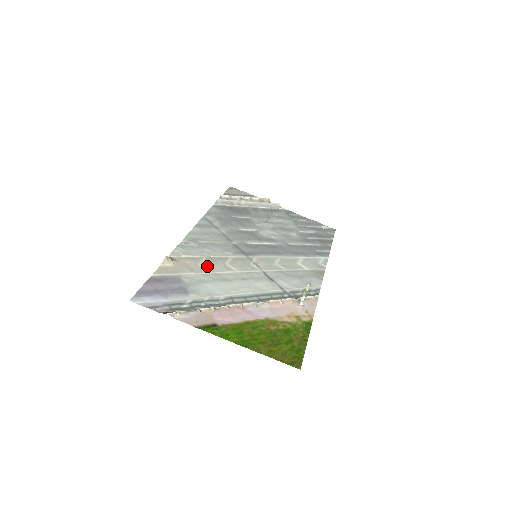
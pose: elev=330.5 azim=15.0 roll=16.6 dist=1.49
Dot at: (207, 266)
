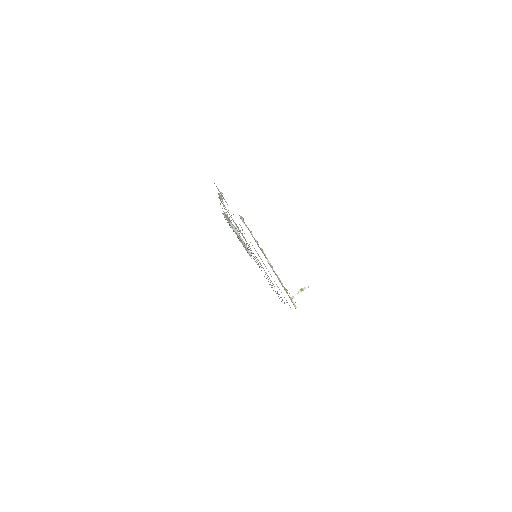
Dot at: occluded
